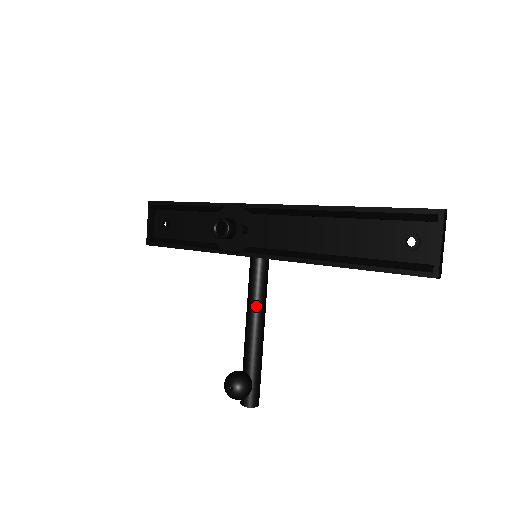
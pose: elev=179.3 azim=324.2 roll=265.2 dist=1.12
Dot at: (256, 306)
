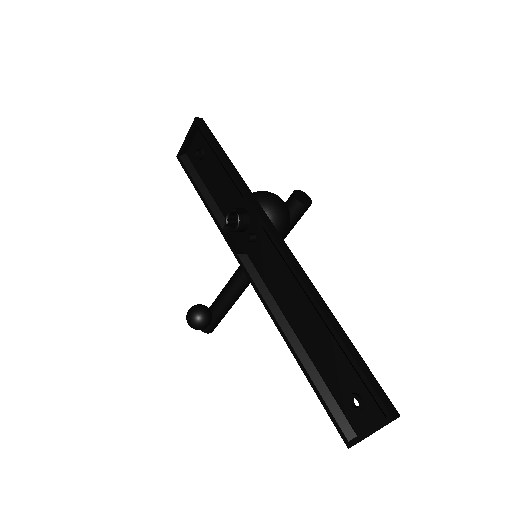
Dot at: (245, 275)
